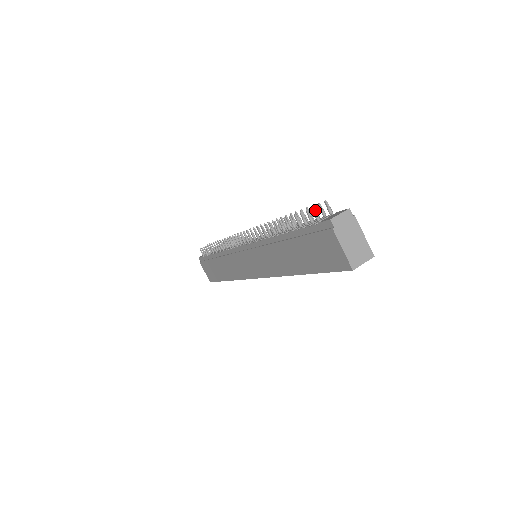
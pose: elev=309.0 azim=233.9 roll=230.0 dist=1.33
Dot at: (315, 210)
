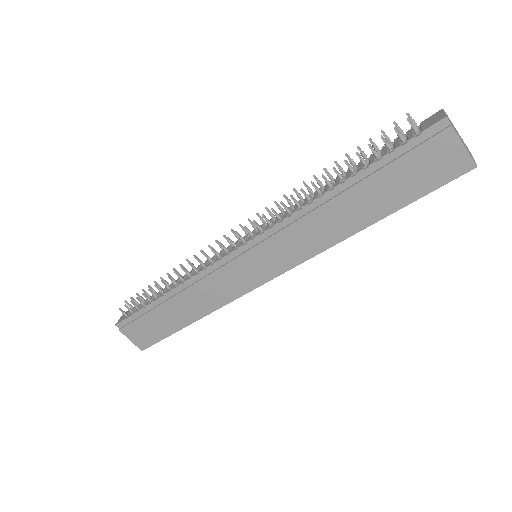
Dot at: (411, 121)
